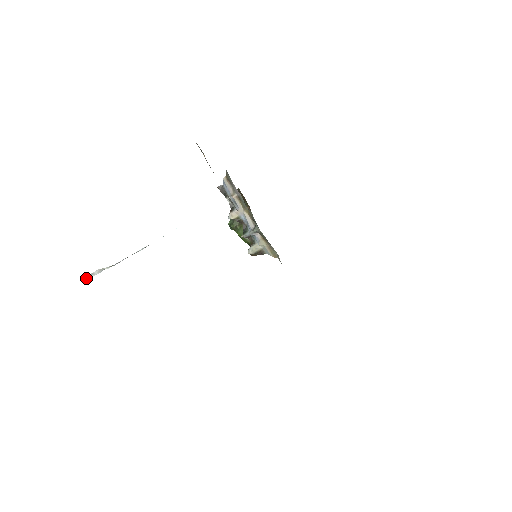
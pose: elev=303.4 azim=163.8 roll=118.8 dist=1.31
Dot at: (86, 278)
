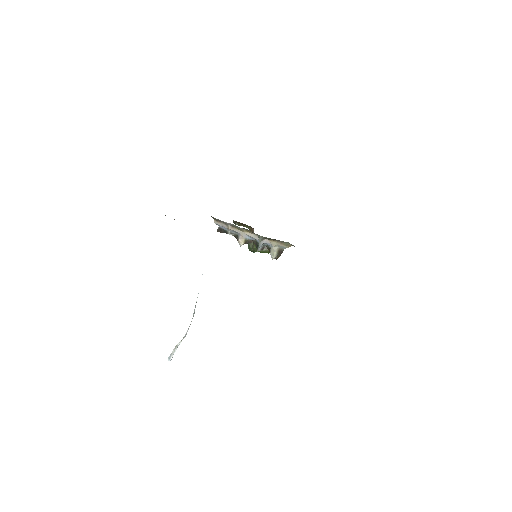
Dot at: (169, 360)
